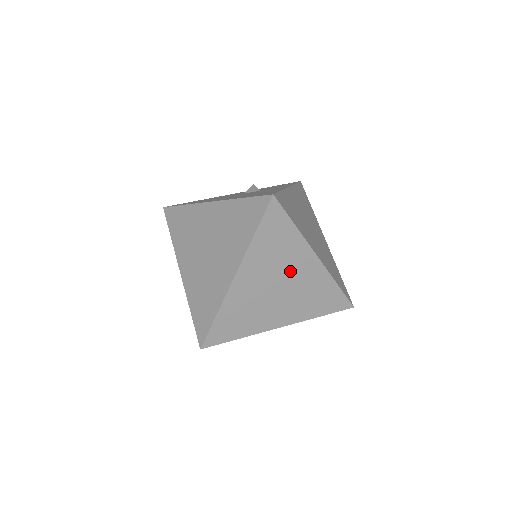
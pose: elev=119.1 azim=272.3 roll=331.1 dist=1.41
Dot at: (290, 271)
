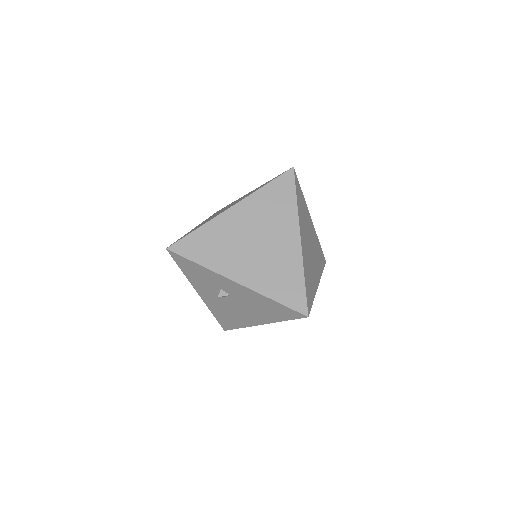
Dot at: (273, 234)
